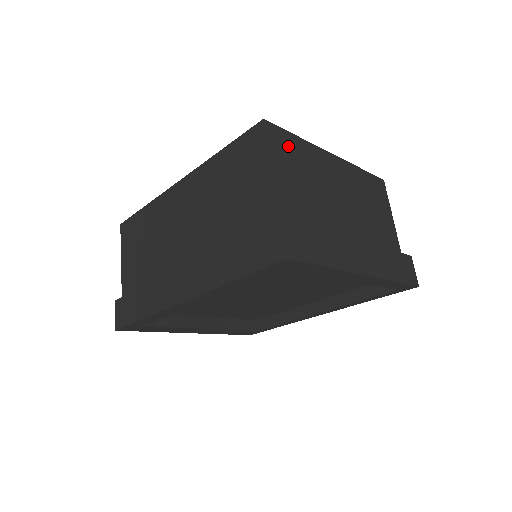
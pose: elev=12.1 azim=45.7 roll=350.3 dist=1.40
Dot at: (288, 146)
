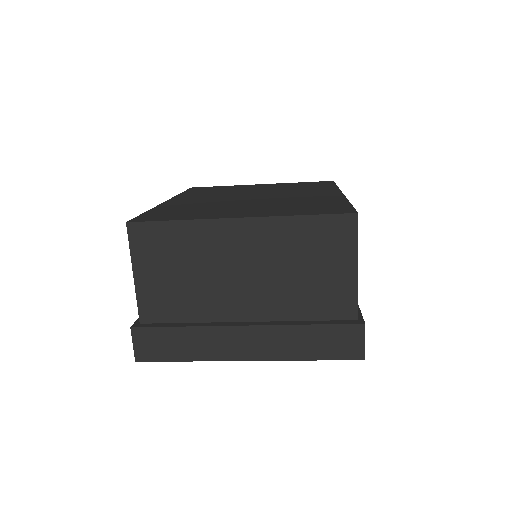
Dot at: (160, 240)
